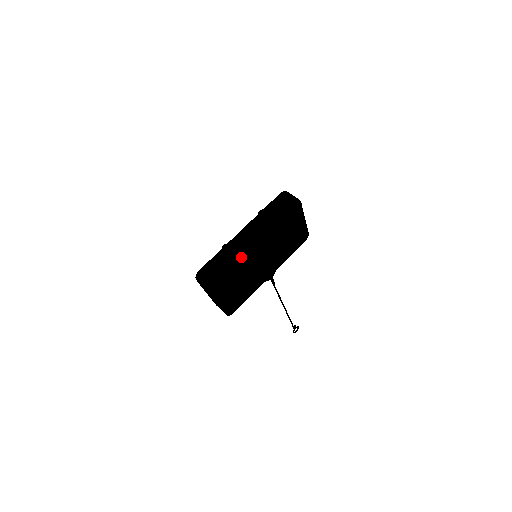
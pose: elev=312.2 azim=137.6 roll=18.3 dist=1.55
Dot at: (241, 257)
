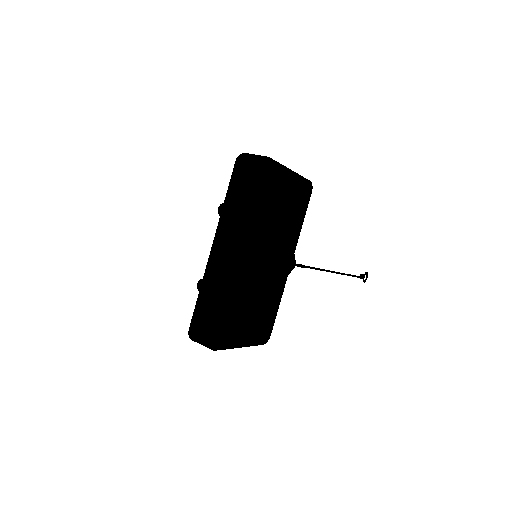
Dot at: (231, 283)
